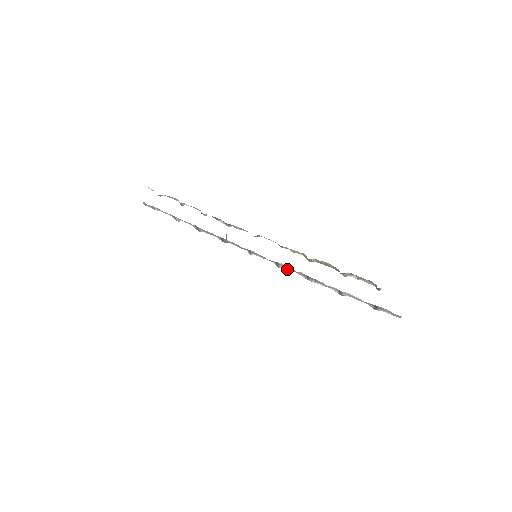
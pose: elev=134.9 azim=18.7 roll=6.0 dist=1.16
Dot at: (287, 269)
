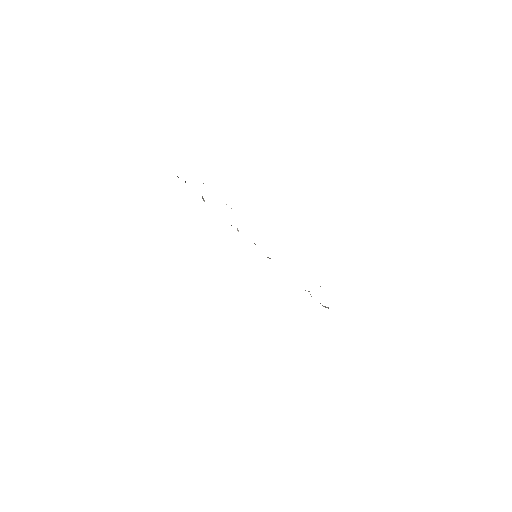
Dot at: occluded
